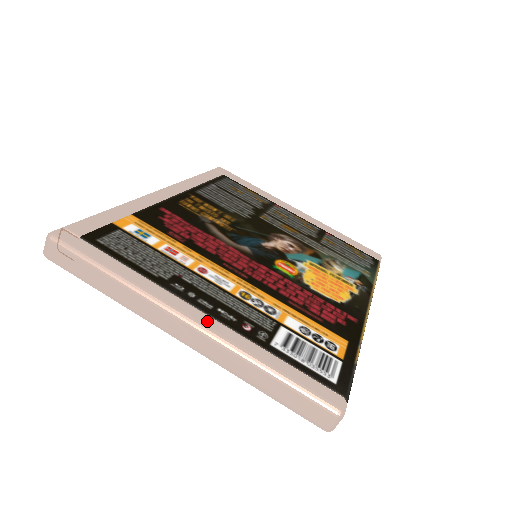
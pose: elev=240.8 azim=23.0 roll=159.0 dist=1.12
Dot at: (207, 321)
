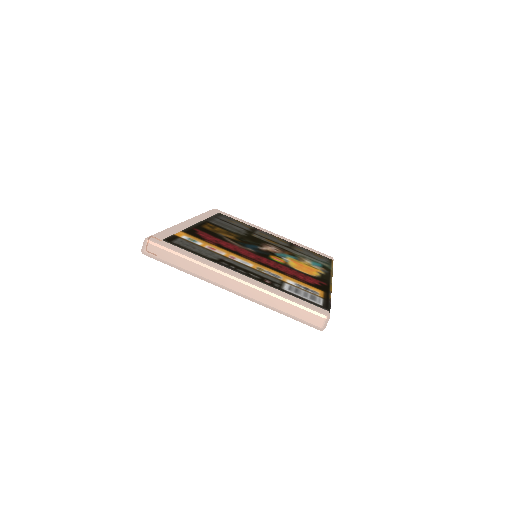
Dot at: (246, 278)
